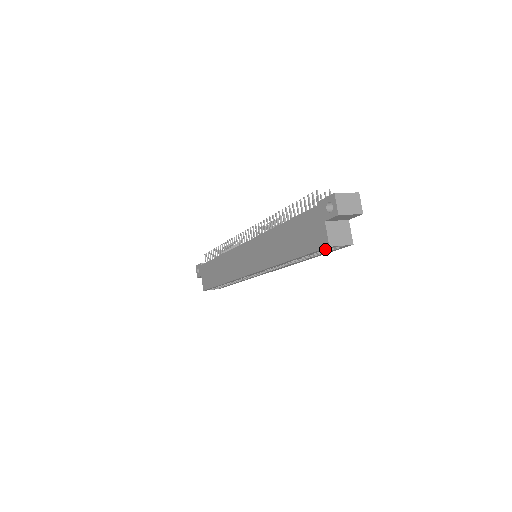
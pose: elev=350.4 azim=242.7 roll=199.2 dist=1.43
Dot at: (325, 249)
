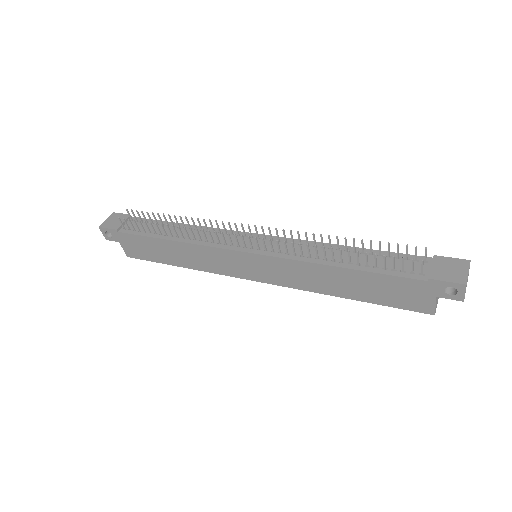
Dot at: occluded
